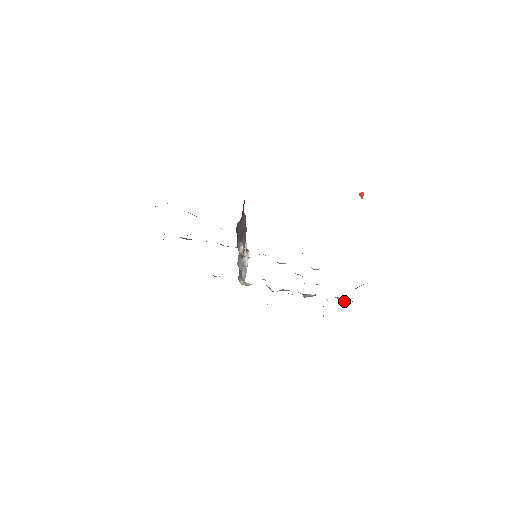
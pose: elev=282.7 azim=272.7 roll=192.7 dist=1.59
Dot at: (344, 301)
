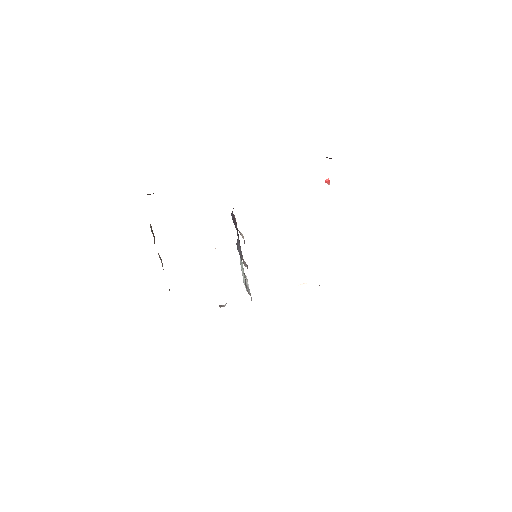
Dot at: occluded
